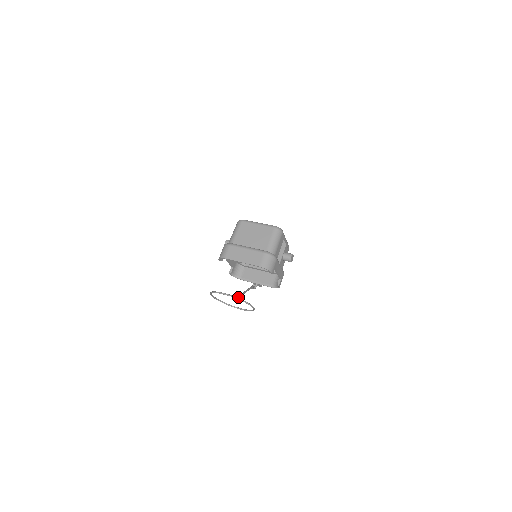
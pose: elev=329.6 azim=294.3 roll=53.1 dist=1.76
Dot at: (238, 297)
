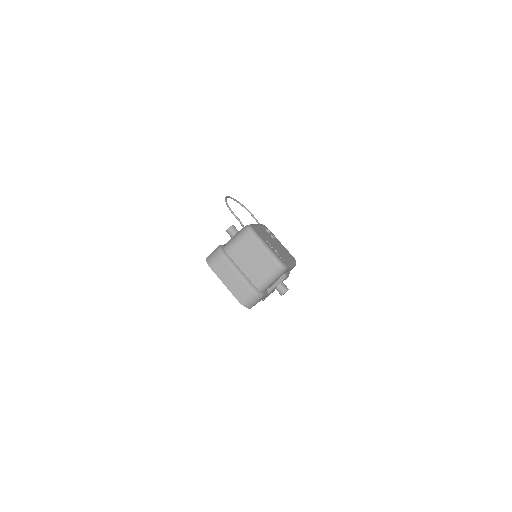
Dot at: occluded
